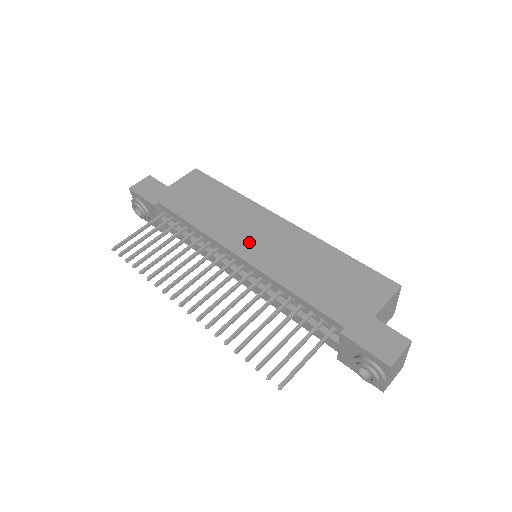
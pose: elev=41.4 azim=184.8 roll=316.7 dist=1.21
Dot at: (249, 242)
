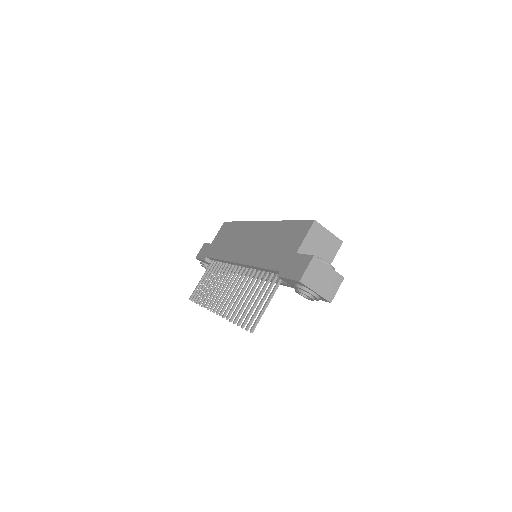
Dot at: (242, 250)
